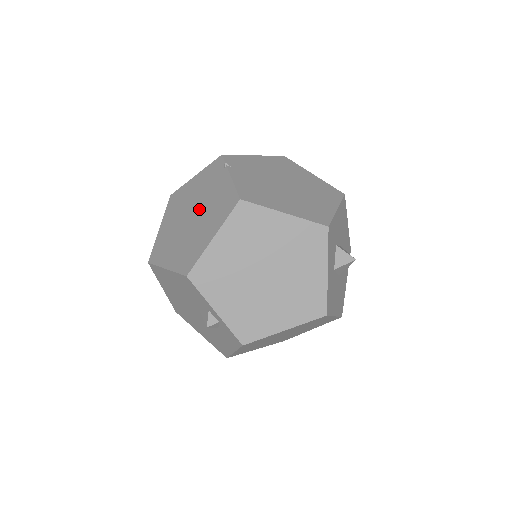
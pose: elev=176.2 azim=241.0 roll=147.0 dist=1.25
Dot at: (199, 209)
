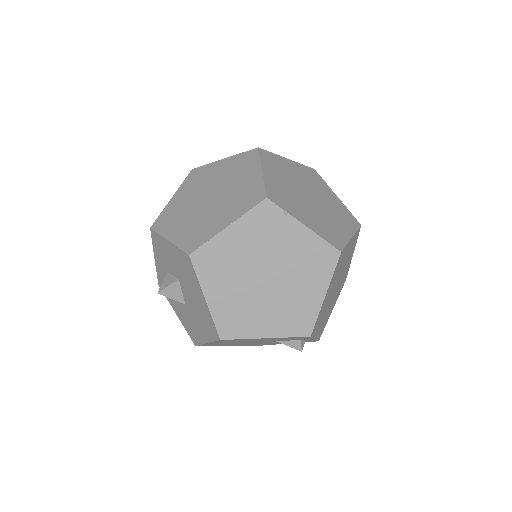
Dot at: (276, 268)
